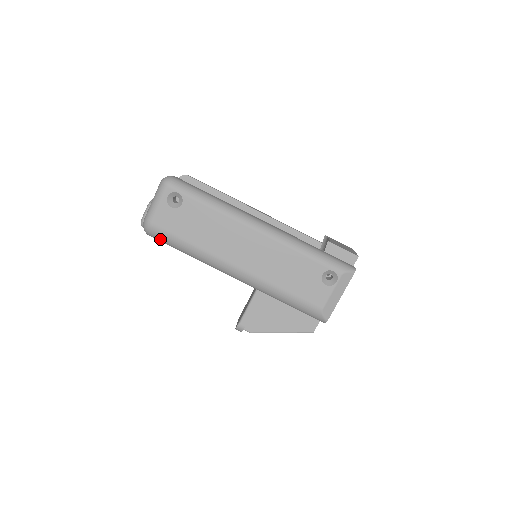
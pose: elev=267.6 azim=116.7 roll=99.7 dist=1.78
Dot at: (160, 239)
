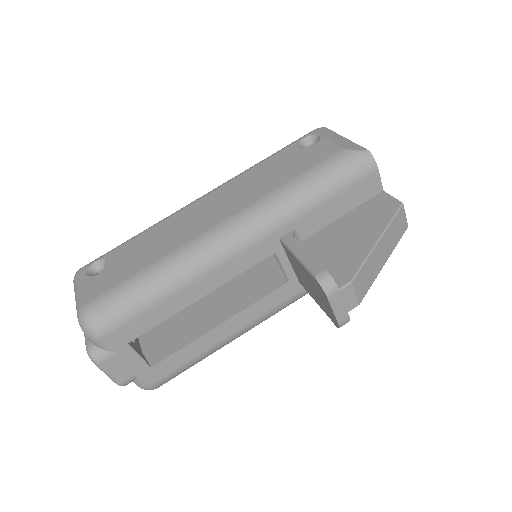
Dot at: (112, 311)
